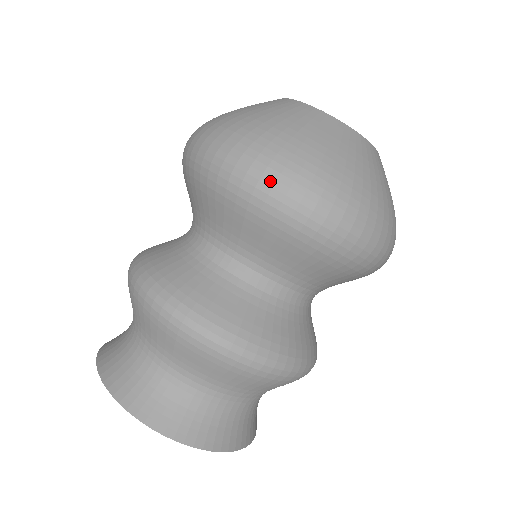
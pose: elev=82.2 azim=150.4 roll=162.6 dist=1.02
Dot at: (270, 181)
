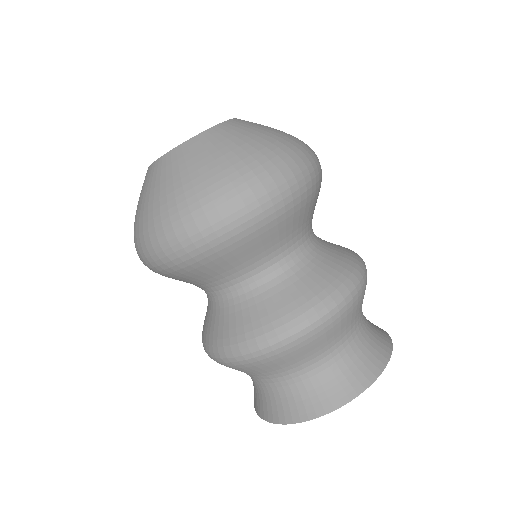
Dot at: (141, 256)
